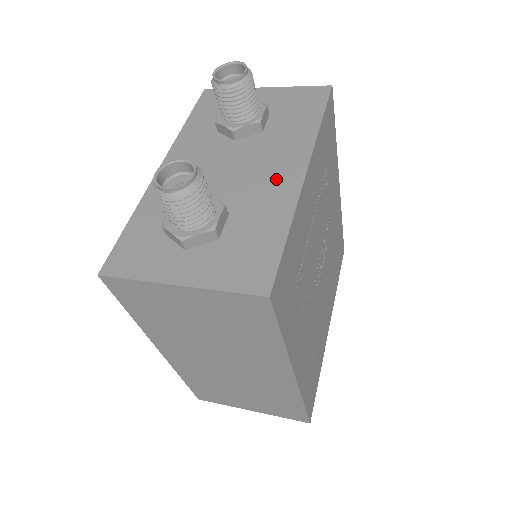
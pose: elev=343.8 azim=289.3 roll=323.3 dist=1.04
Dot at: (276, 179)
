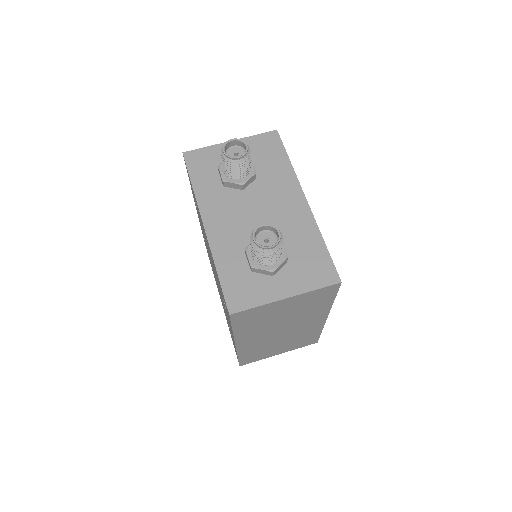
Dot at: (292, 210)
